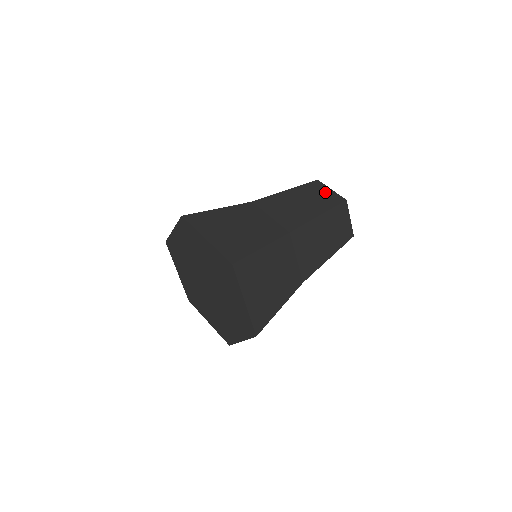
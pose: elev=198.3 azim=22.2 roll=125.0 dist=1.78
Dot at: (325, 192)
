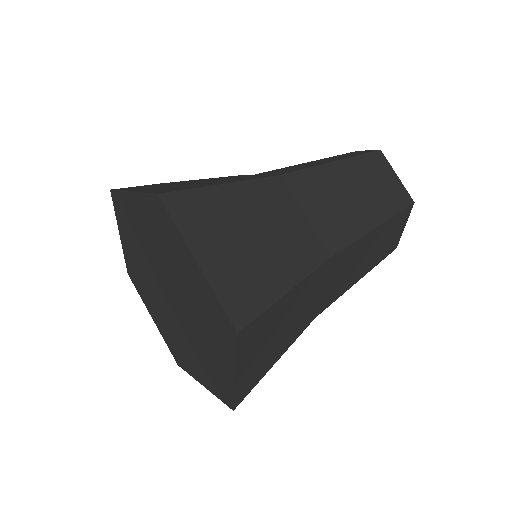
Dot at: (388, 179)
